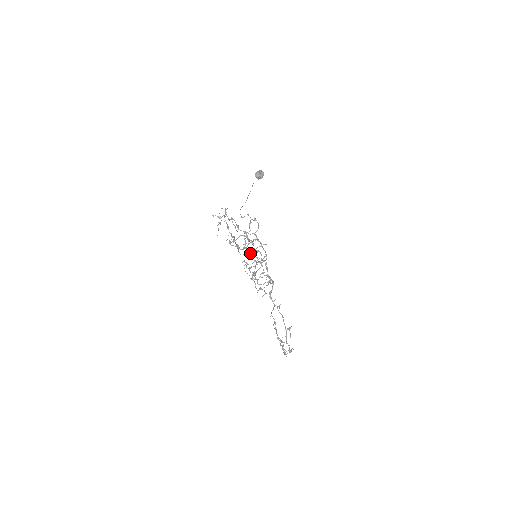
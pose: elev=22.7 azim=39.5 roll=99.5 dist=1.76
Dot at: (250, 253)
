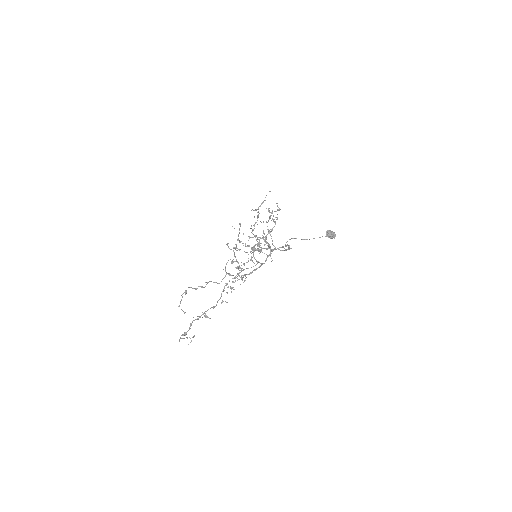
Dot at: occluded
